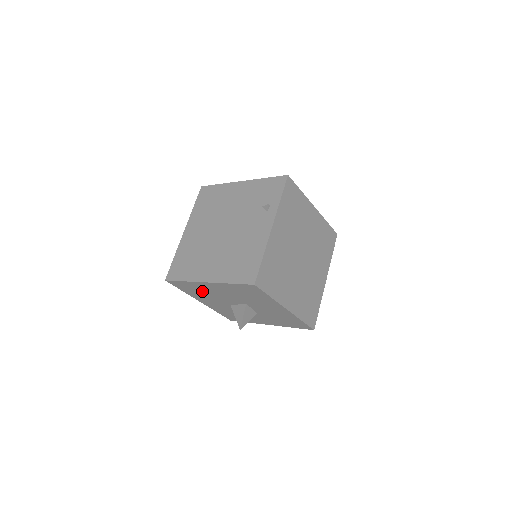
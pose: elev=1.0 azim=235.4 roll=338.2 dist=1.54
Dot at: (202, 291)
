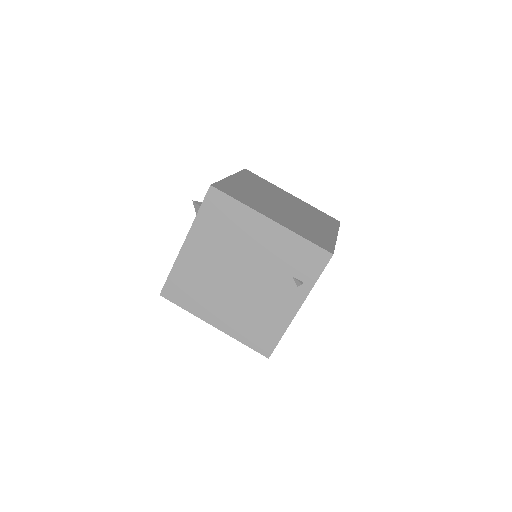
Dot at: occluded
